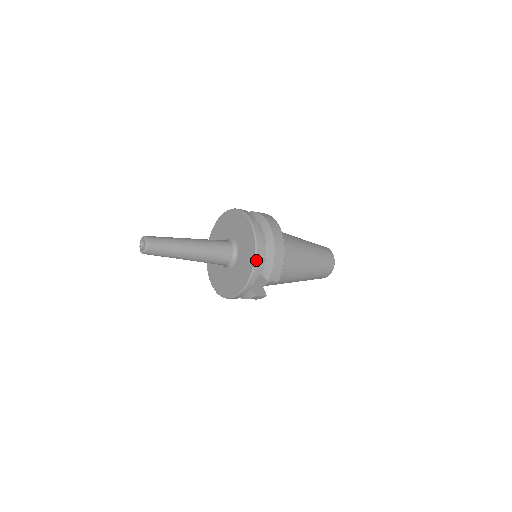
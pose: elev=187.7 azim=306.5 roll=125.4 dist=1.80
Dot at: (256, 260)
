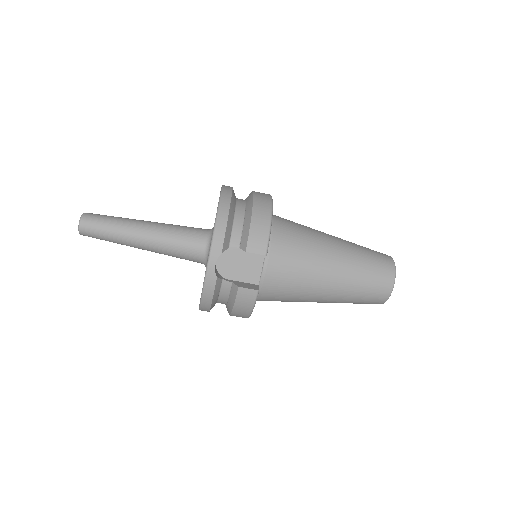
Dot at: (218, 216)
